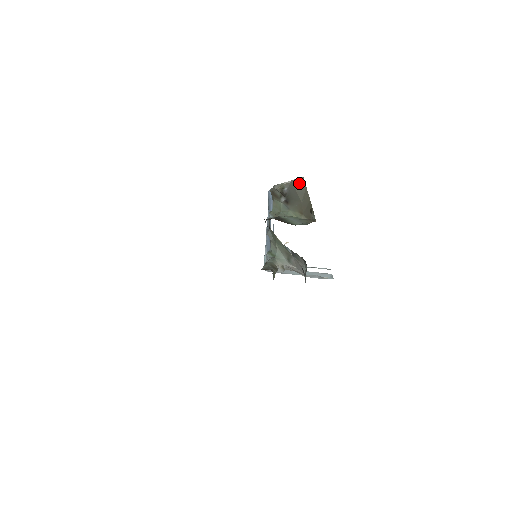
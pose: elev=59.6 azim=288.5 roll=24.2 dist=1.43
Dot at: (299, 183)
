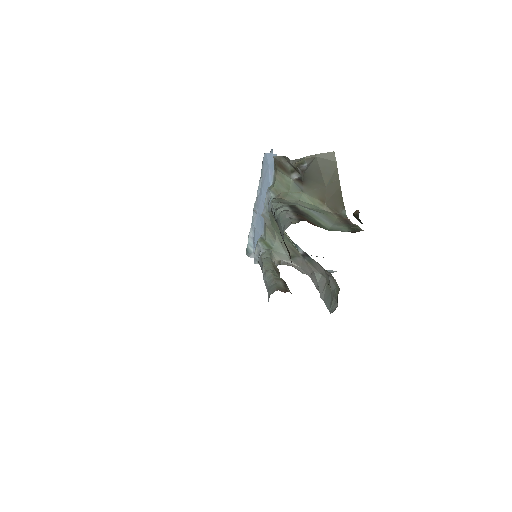
Dot at: (327, 160)
